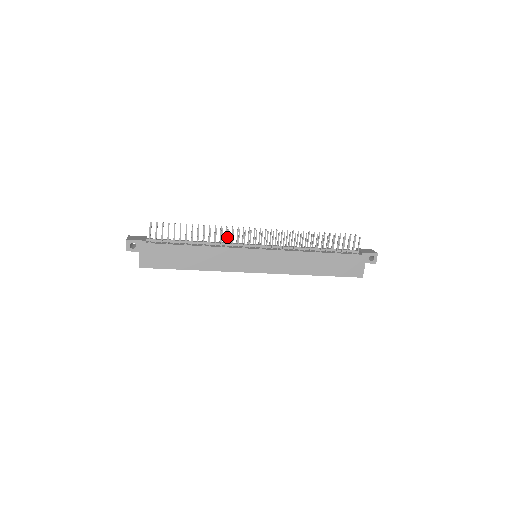
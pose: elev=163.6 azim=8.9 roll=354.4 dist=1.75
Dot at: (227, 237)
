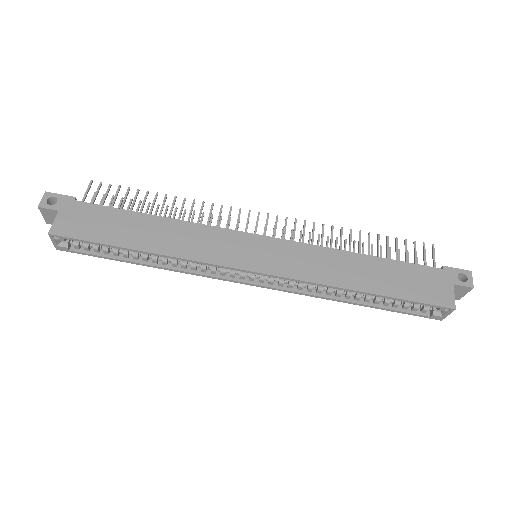
Dot at: (210, 214)
